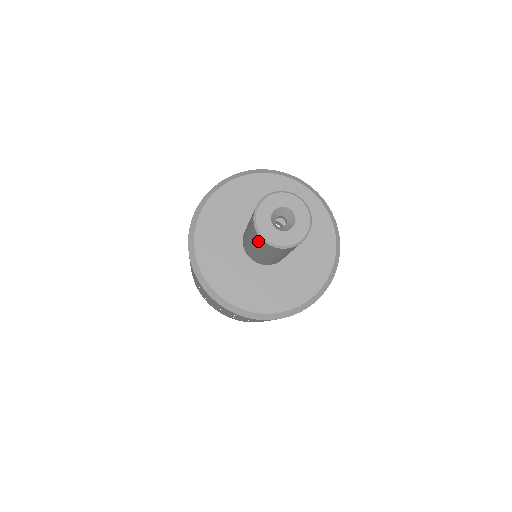
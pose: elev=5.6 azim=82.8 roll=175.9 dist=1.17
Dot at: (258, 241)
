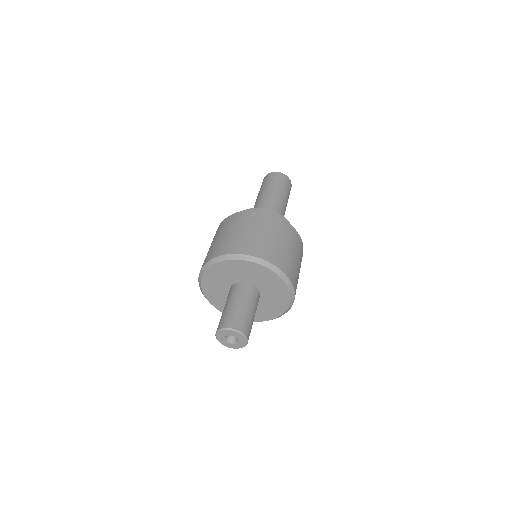
Dot at: occluded
